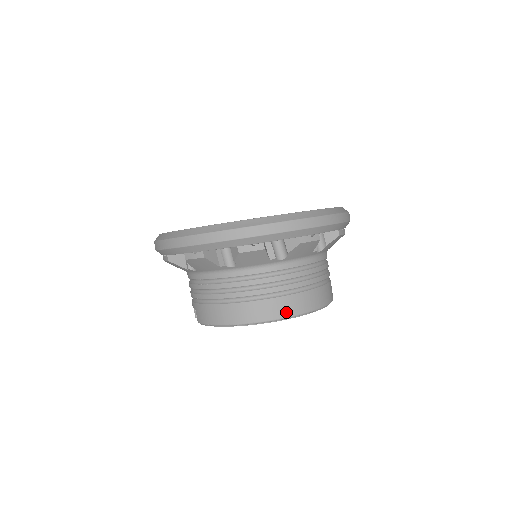
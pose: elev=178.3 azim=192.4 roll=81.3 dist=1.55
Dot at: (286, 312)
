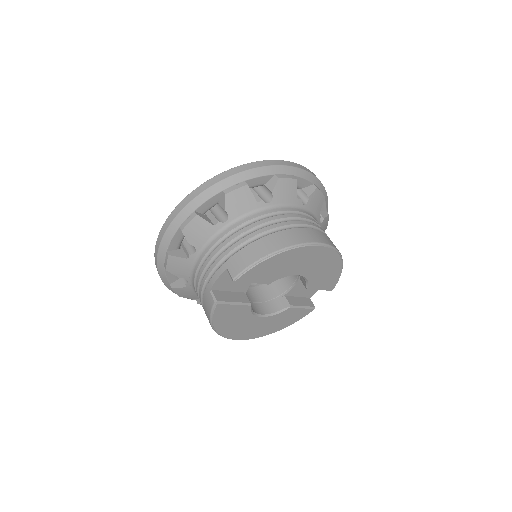
Dot at: (325, 240)
